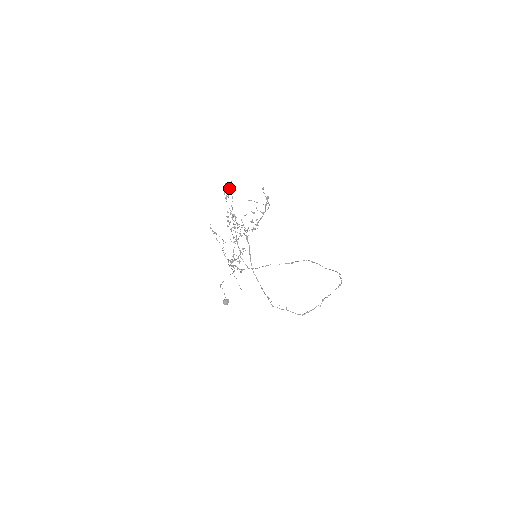
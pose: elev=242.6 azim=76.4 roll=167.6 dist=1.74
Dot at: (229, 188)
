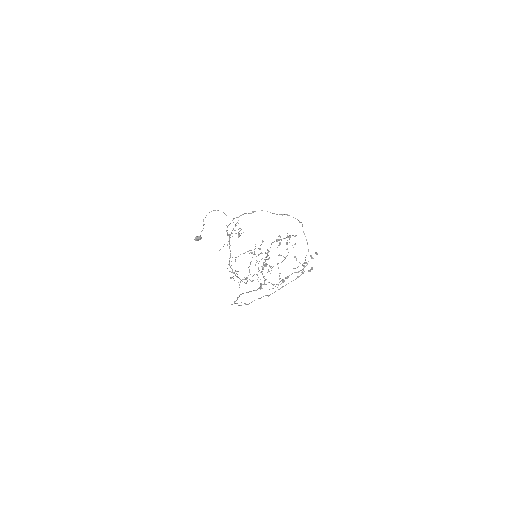
Dot at: occluded
